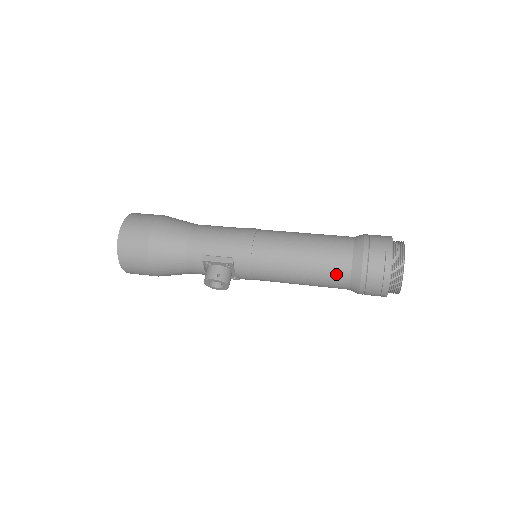
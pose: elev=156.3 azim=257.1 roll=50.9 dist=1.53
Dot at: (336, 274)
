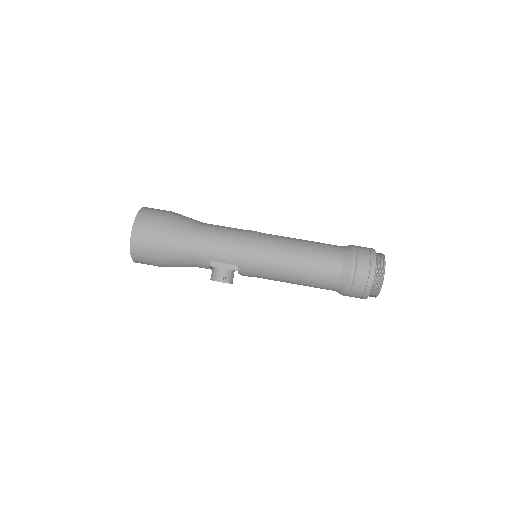
Dot at: (325, 285)
